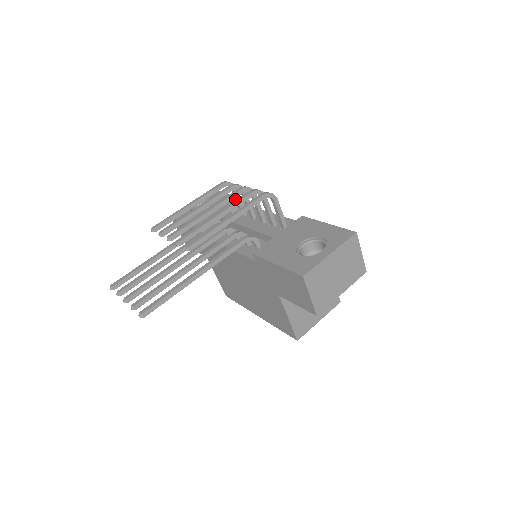
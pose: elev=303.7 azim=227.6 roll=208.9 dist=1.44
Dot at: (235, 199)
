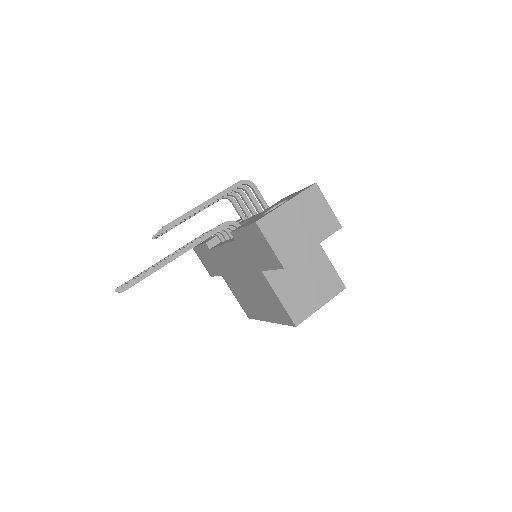
Dot at: (236, 211)
